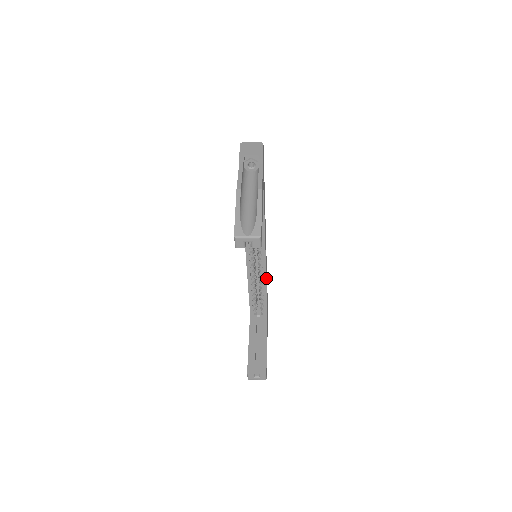
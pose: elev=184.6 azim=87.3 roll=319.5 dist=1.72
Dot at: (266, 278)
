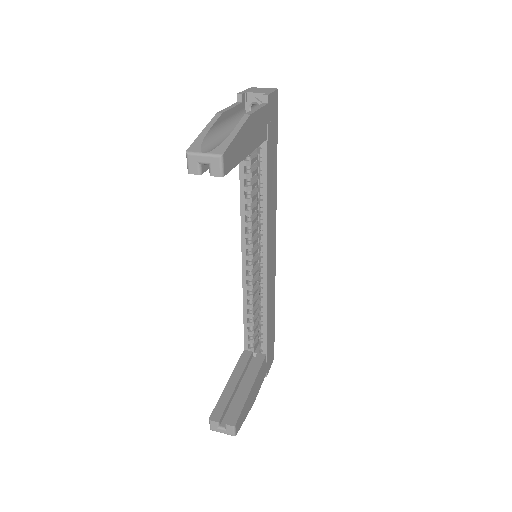
Dot at: (268, 295)
